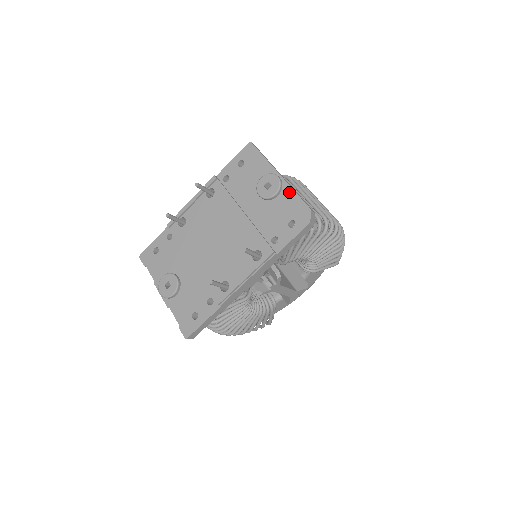
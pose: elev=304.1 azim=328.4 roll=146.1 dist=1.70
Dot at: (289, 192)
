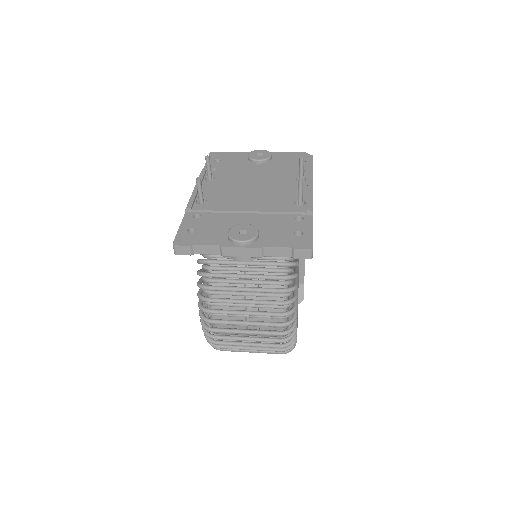
Dot at: (278, 154)
